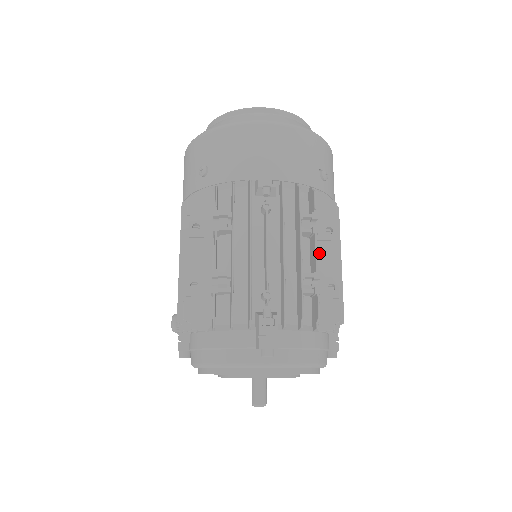
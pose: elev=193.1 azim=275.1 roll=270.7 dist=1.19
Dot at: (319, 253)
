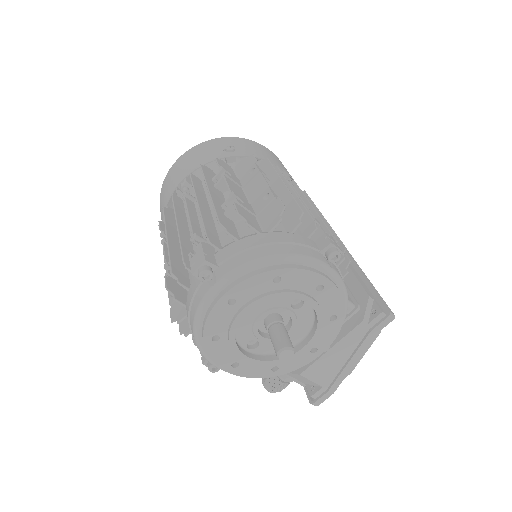
Dot at: (251, 190)
